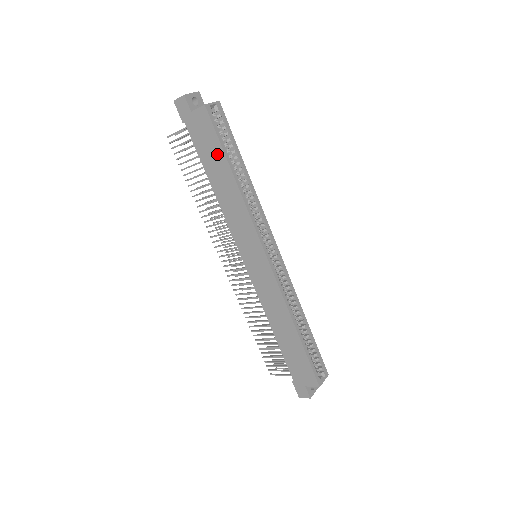
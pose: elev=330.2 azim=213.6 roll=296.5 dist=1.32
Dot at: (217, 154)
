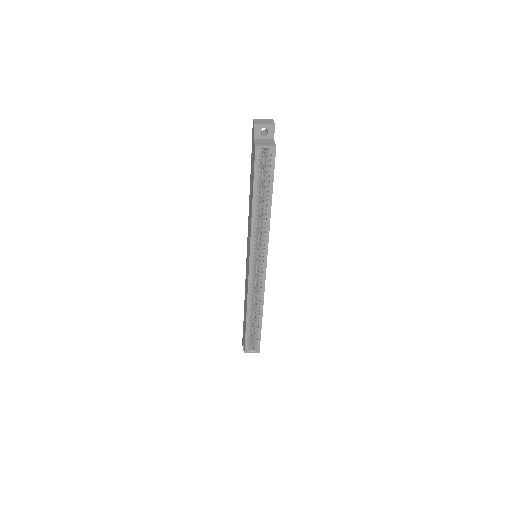
Dot at: (252, 182)
